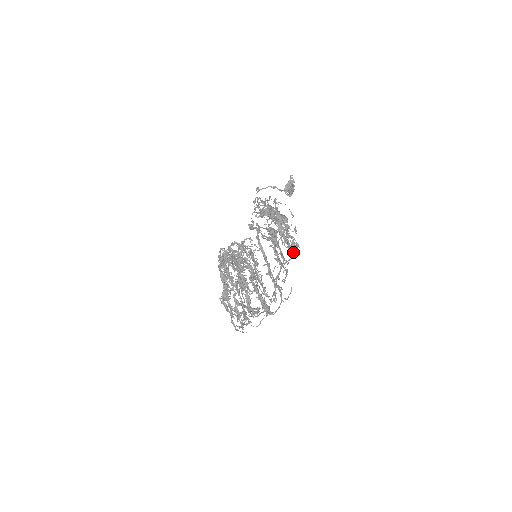
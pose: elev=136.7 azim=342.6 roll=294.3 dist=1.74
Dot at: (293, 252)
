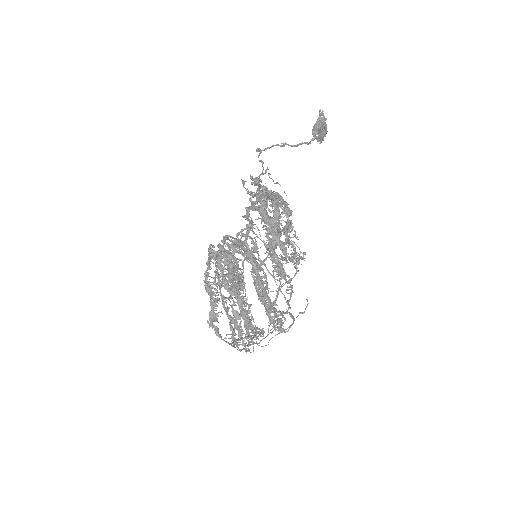
Dot at: (295, 268)
